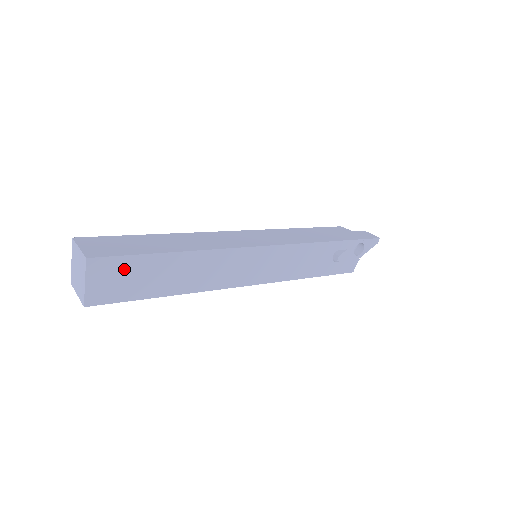
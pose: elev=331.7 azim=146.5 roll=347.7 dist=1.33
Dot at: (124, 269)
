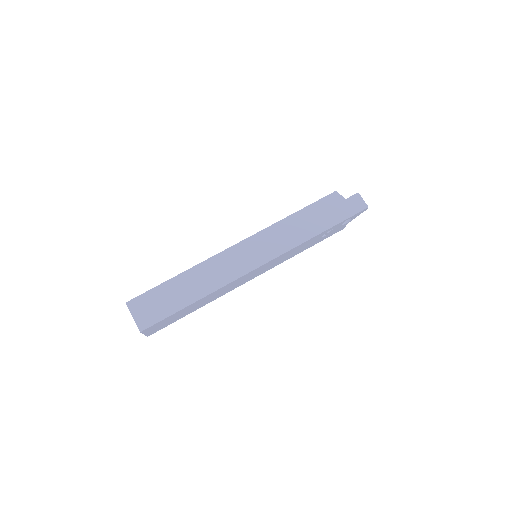
Dot at: (164, 322)
